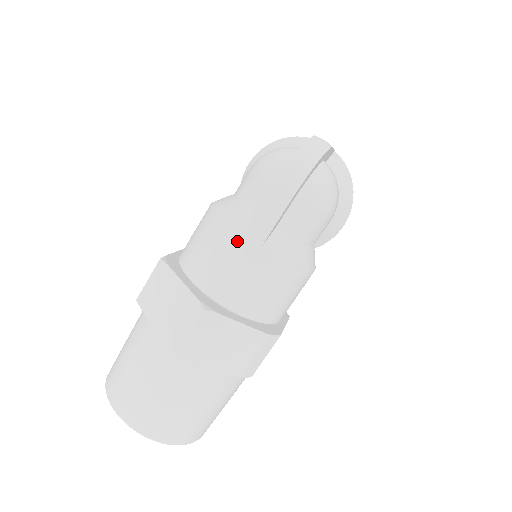
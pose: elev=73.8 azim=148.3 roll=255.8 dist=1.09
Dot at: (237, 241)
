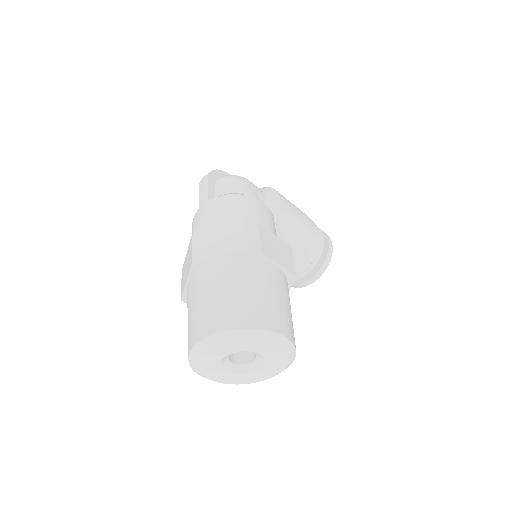
Dot at: (198, 212)
